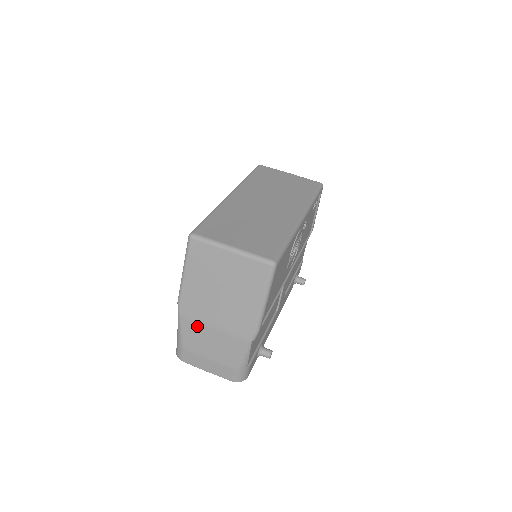
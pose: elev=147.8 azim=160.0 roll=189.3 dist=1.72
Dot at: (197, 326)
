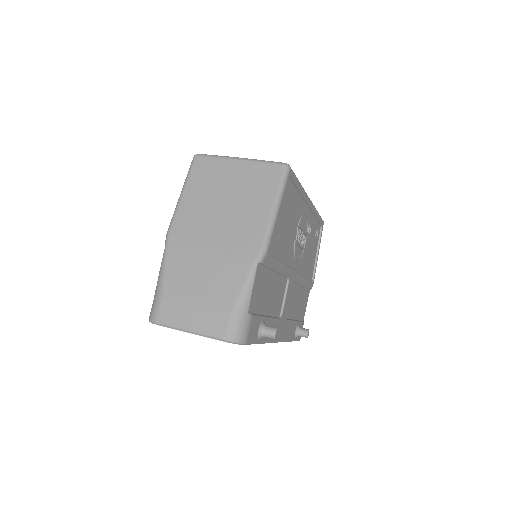
Dot at: (187, 257)
